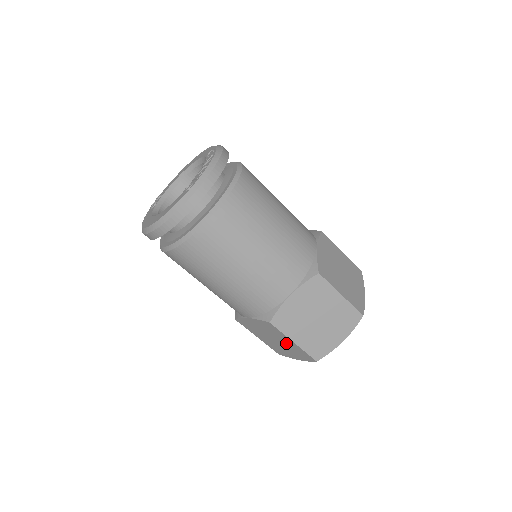
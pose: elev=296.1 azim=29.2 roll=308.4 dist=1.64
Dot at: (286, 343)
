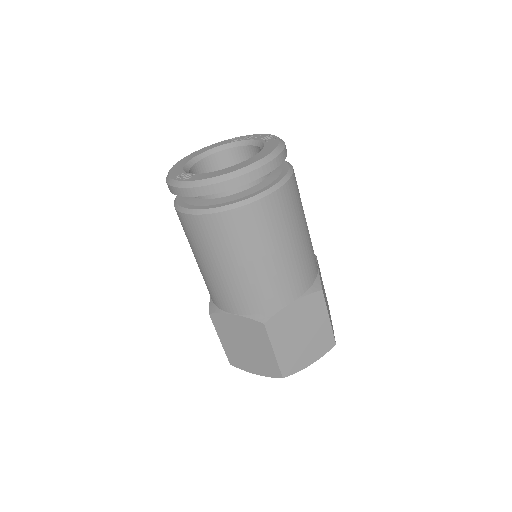
Dot at: (316, 330)
